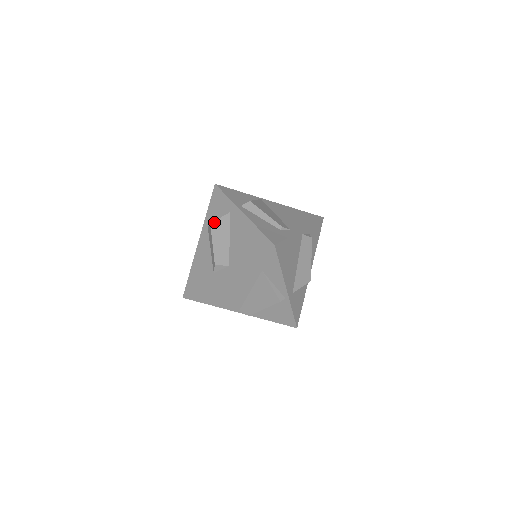
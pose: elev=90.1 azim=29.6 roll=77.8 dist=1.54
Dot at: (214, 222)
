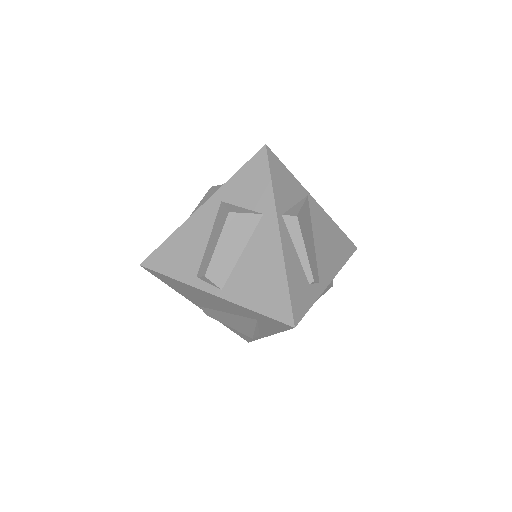
Dot at: (235, 214)
